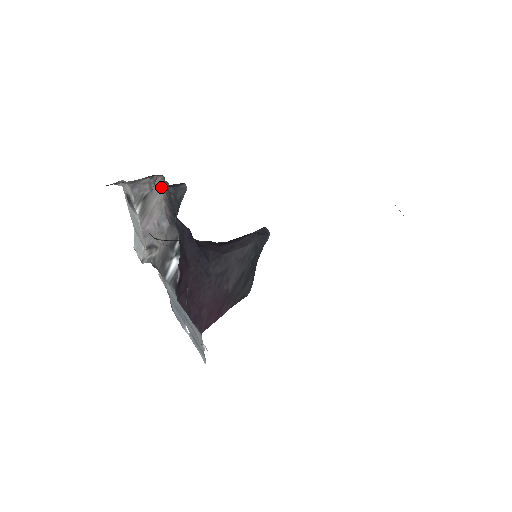
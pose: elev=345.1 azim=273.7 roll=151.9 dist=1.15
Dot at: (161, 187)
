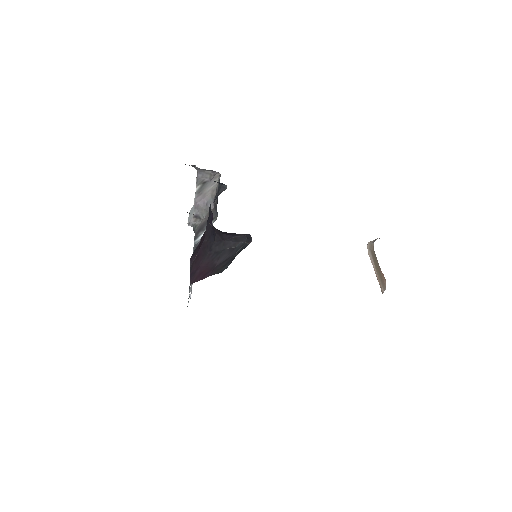
Dot at: (218, 181)
